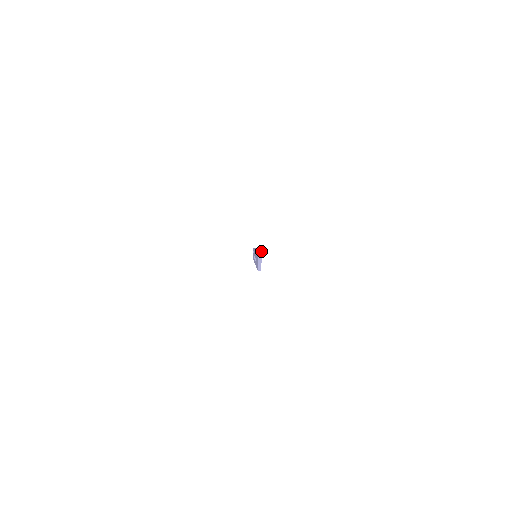
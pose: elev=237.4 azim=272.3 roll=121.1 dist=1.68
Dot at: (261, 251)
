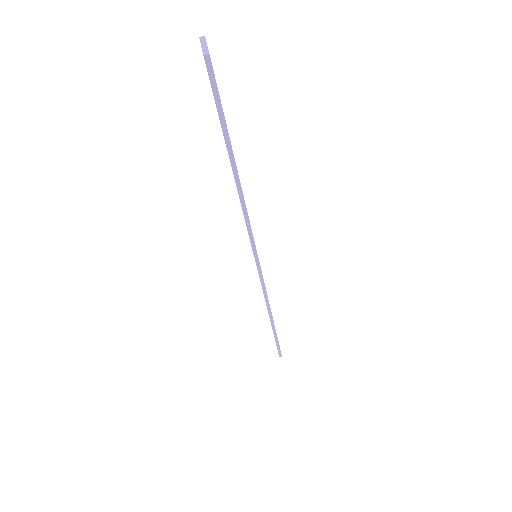
Dot at: (203, 36)
